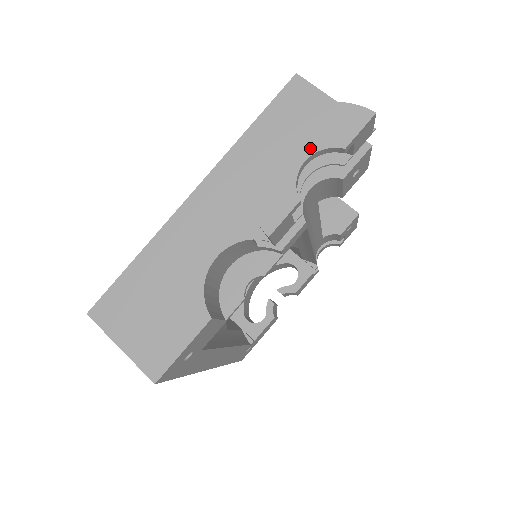
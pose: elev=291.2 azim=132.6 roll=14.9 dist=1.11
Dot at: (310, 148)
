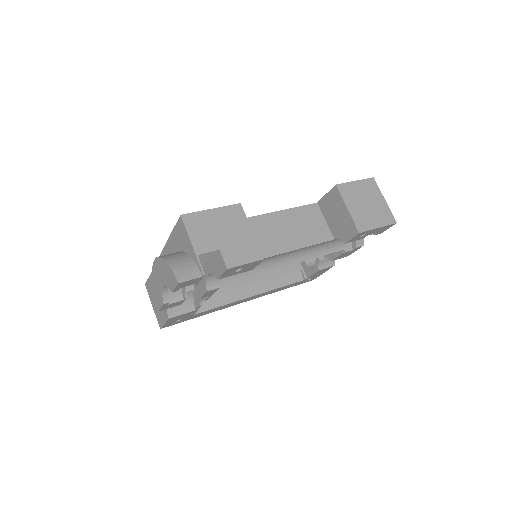
Dot at: (164, 281)
